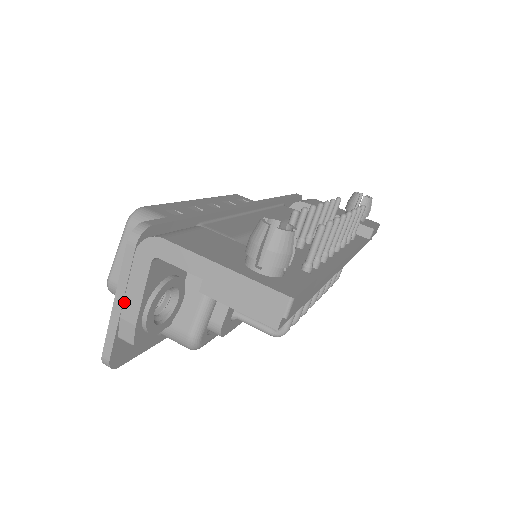
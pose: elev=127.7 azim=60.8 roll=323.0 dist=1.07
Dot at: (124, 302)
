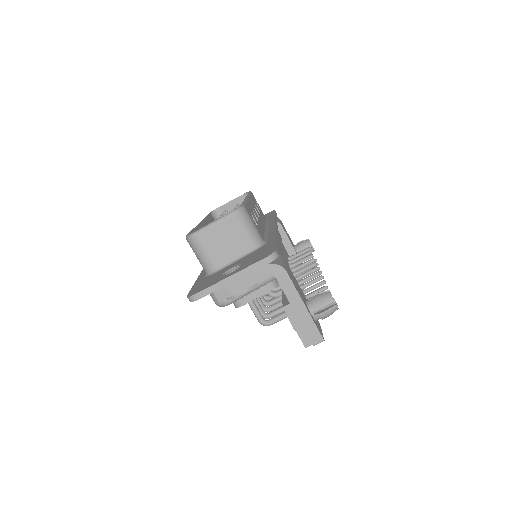
Dot at: (236, 281)
